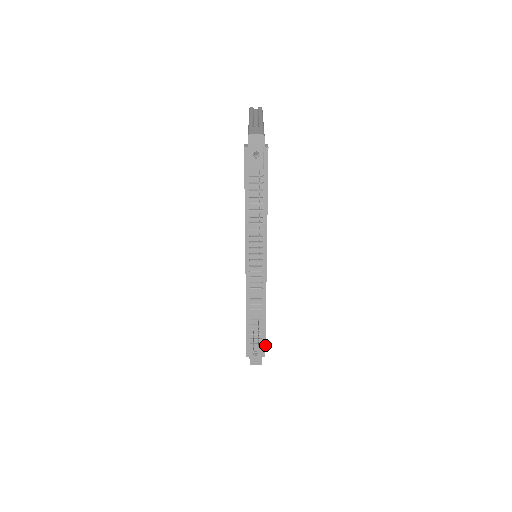
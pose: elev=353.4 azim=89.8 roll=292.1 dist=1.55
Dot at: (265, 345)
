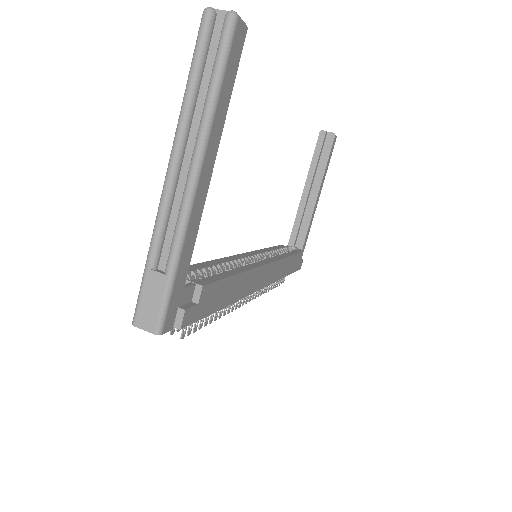
Dot at: occluded
